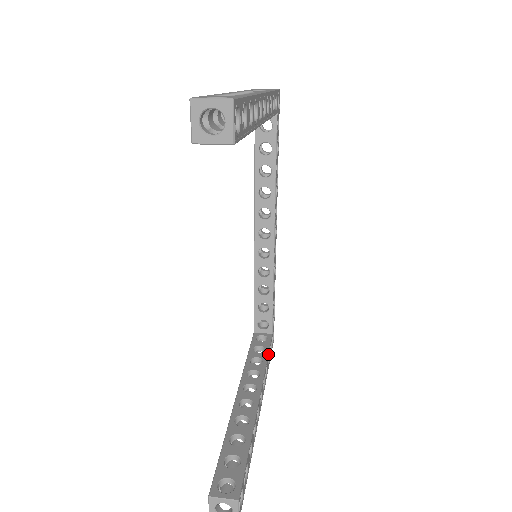
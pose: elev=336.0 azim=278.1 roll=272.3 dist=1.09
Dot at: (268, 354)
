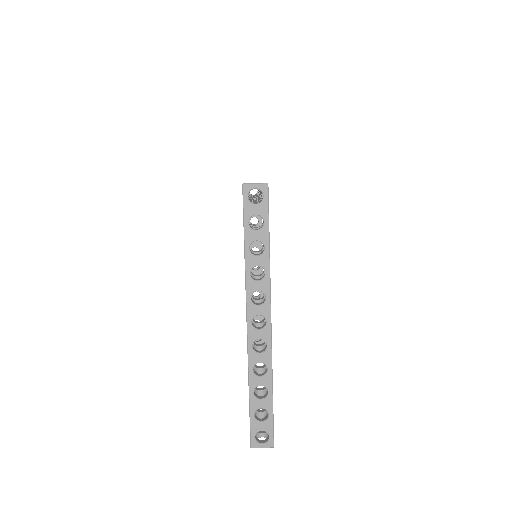
Dot at: occluded
